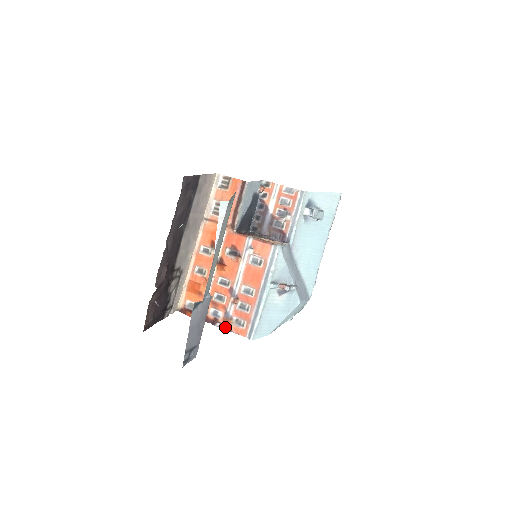
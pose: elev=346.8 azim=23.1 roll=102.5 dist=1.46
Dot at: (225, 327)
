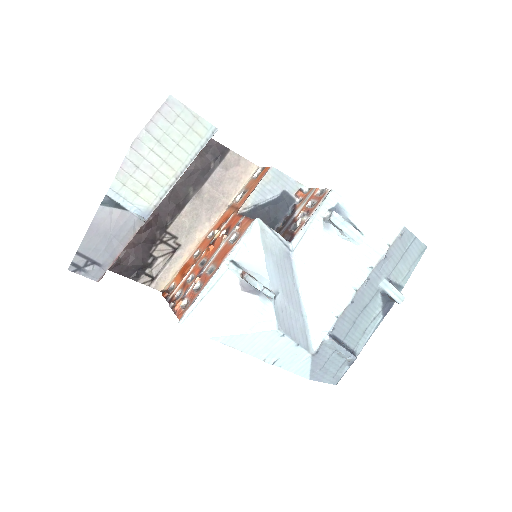
Dot at: (174, 308)
